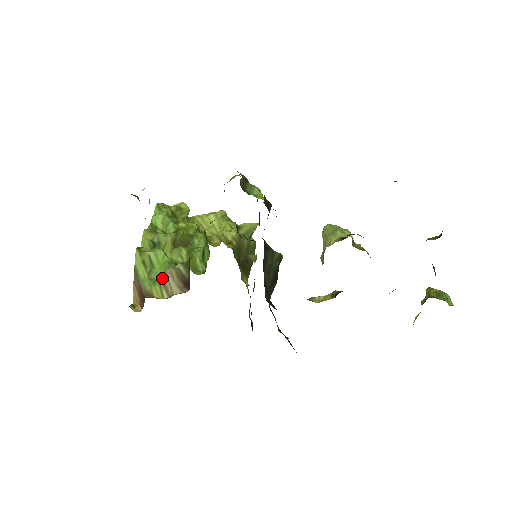
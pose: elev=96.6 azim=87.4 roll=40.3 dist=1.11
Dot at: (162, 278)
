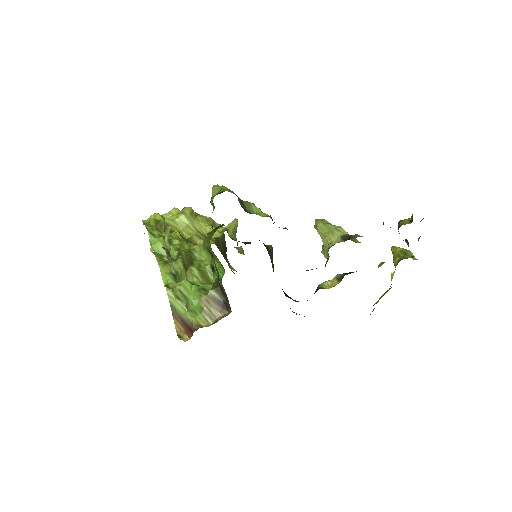
Dot at: (201, 307)
